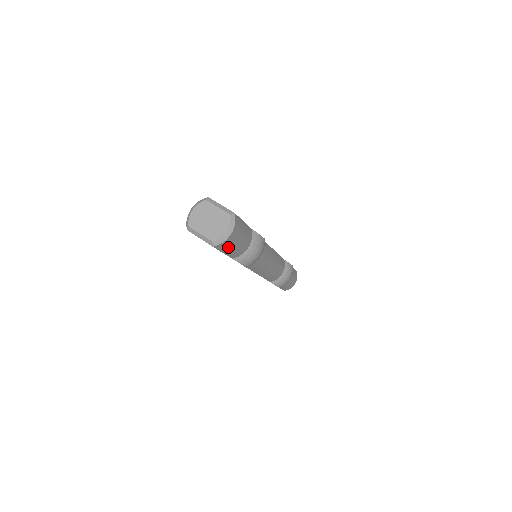
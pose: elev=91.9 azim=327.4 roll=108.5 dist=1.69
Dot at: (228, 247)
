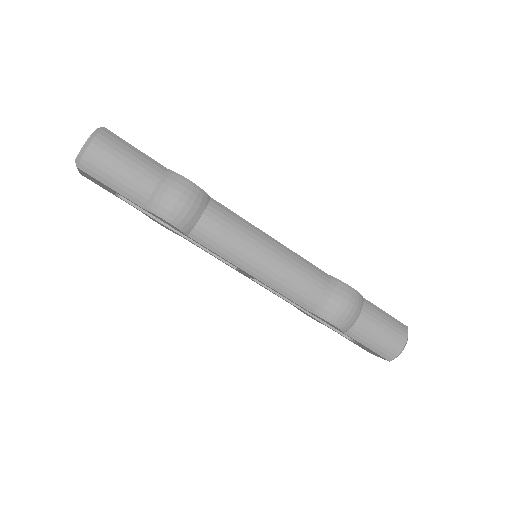
Dot at: (103, 171)
